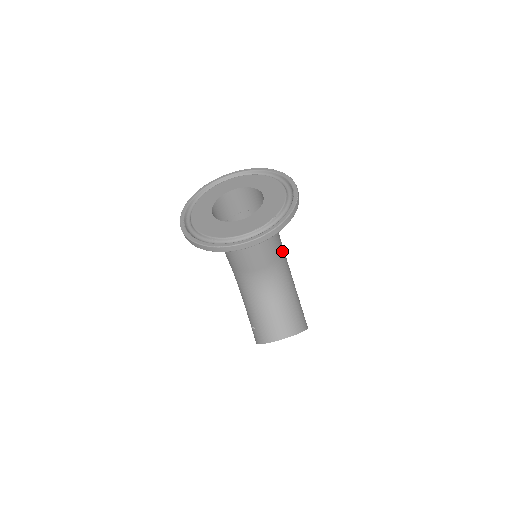
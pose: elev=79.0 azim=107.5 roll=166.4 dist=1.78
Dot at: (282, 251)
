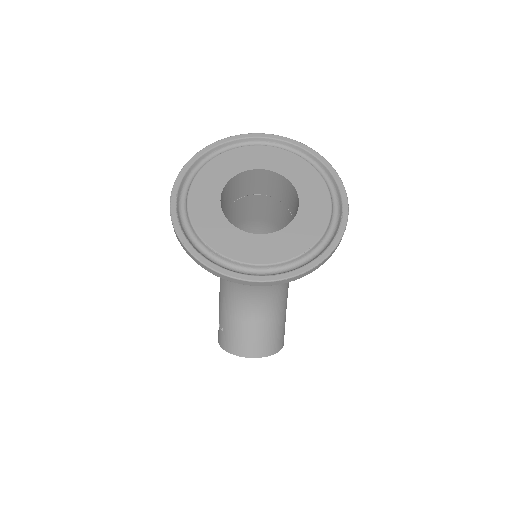
Dot at: occluded
